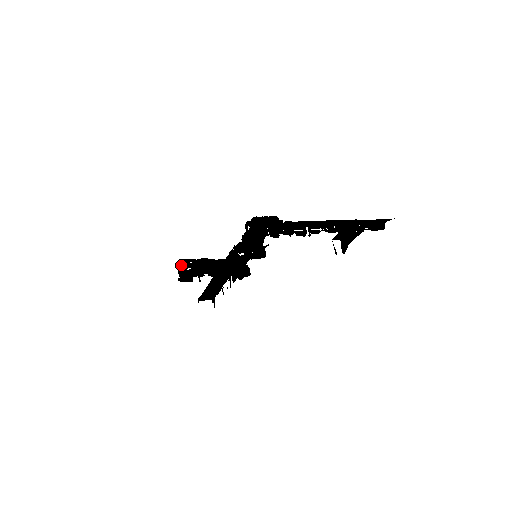
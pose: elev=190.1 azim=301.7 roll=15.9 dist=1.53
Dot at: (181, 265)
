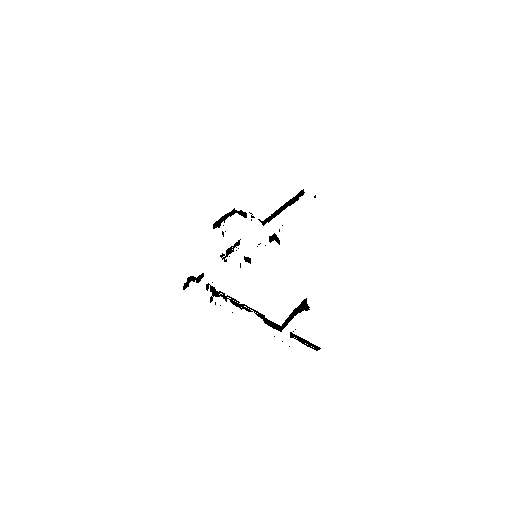
Dot at: (222, 217)
